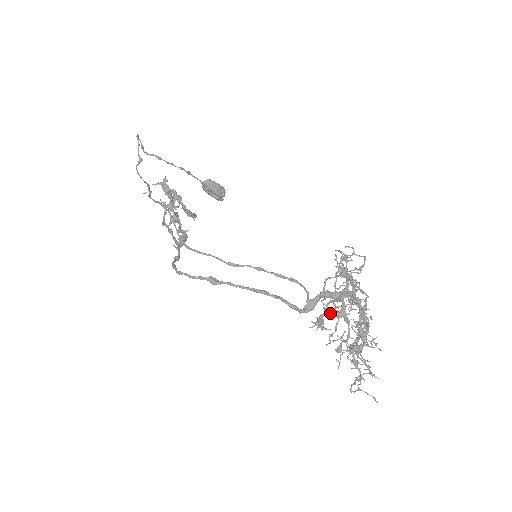
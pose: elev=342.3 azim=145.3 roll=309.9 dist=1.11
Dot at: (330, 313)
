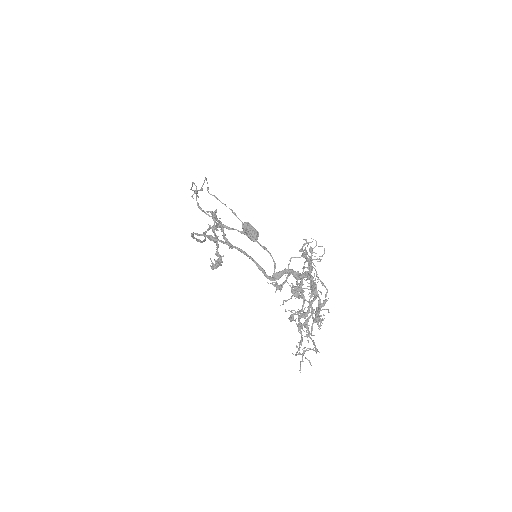
Dot at: occluded
